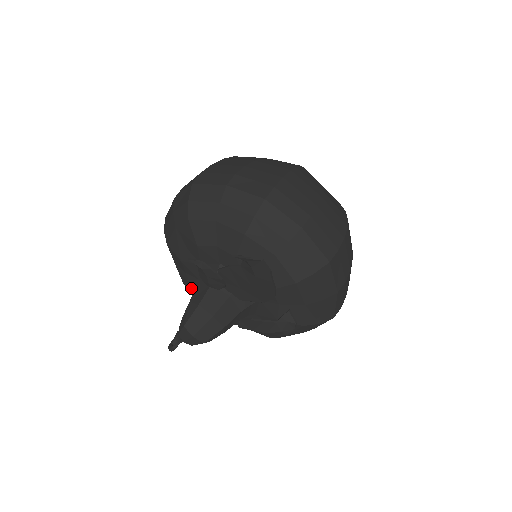
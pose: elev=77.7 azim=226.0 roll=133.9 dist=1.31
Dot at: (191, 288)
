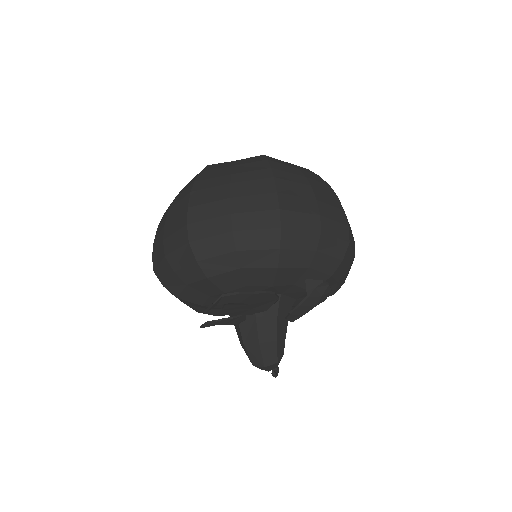
Dot at: occluded
